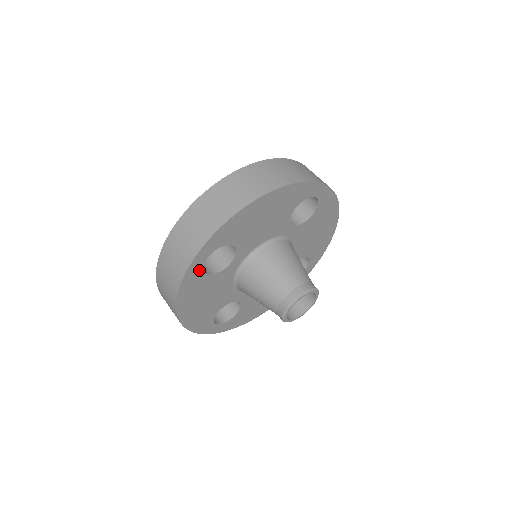
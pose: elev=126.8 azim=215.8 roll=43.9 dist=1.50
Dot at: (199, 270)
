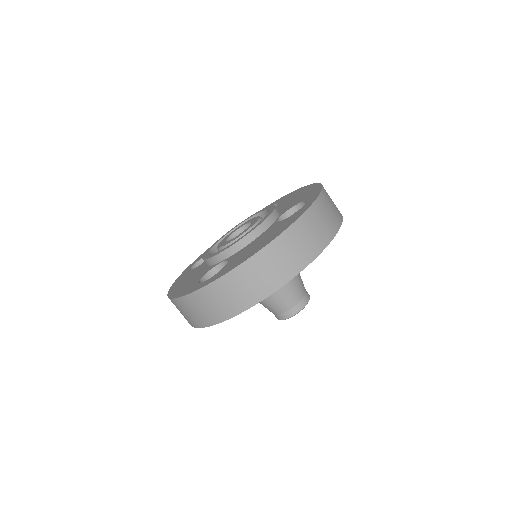
Dot at: occluded
